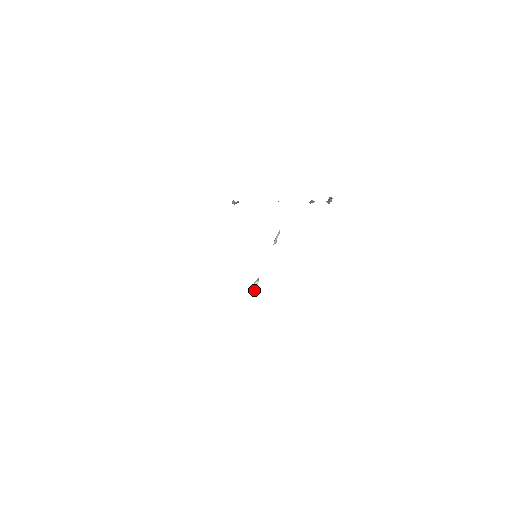
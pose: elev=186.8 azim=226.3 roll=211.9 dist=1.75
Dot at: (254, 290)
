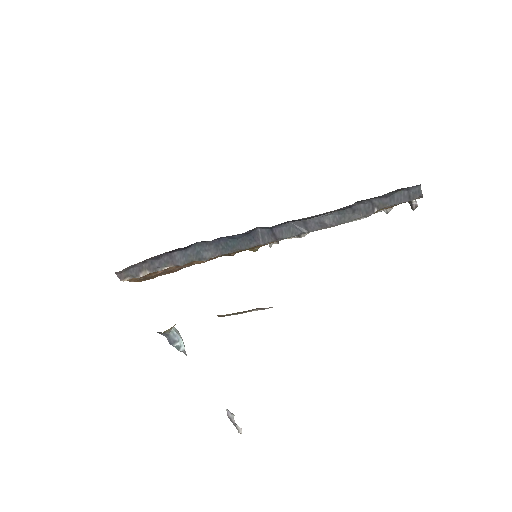
Dot at: occluded
